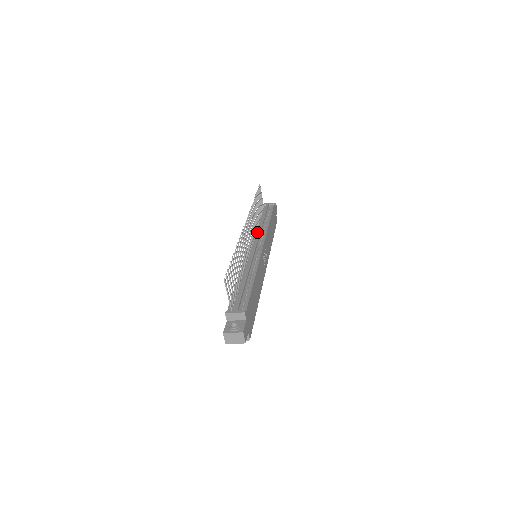
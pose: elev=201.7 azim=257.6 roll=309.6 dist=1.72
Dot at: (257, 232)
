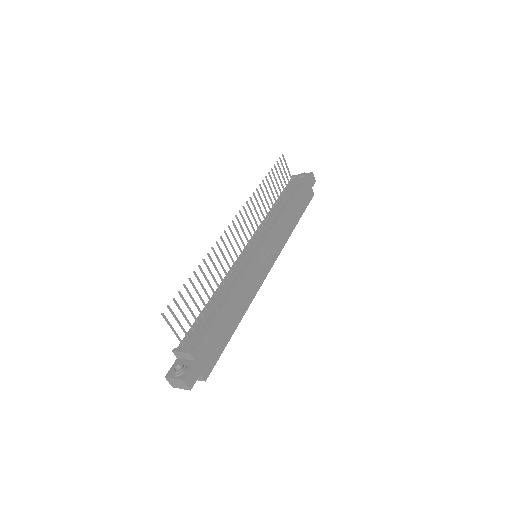
Dot at: occluded
